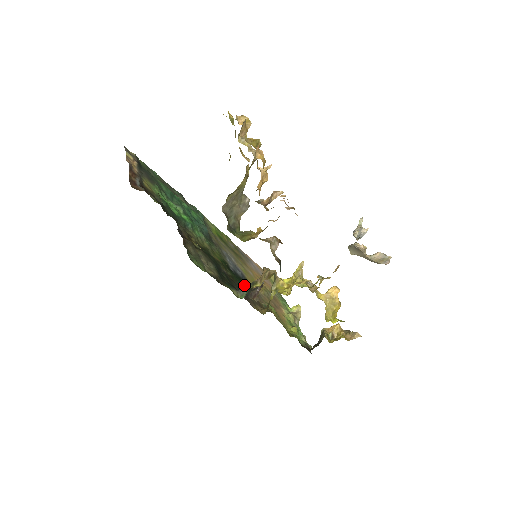
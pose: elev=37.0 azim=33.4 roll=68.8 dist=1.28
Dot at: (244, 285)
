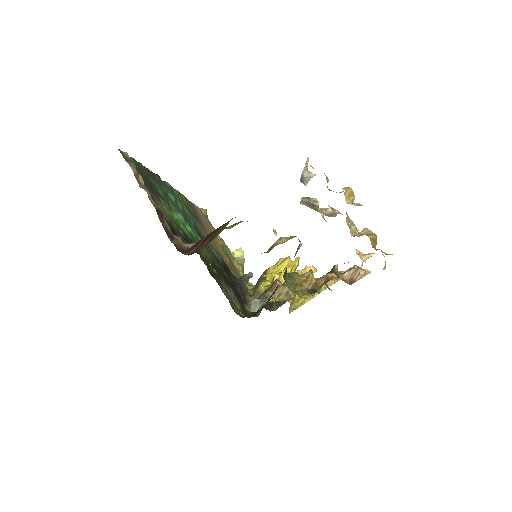
Dot at: (230, 275)
